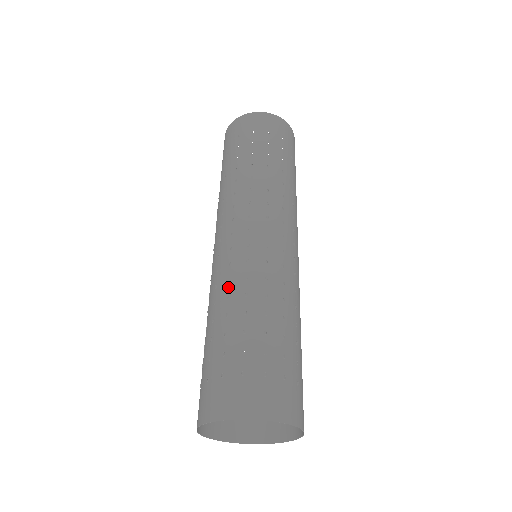
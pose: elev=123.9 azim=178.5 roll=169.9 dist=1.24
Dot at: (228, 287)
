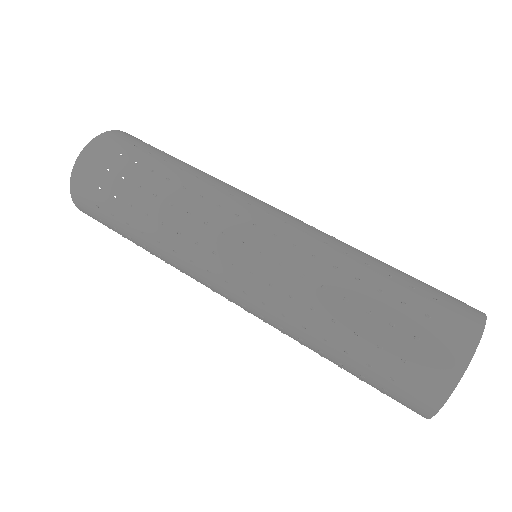
Dot at: (323, 261)
